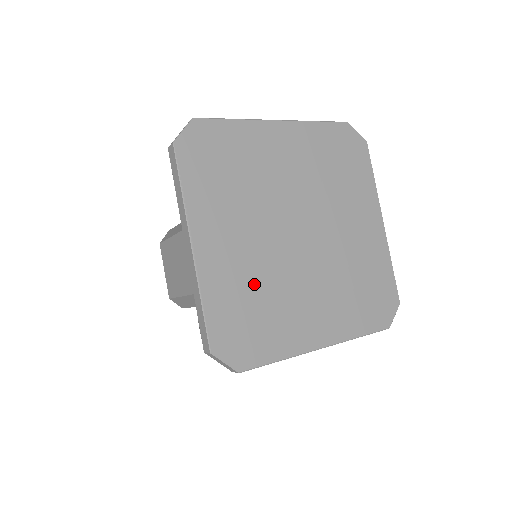
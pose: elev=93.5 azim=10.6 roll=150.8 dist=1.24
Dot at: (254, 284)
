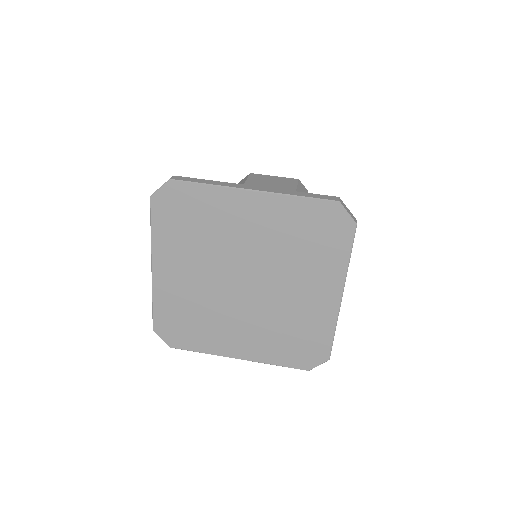
Dot at: (193, 304)
